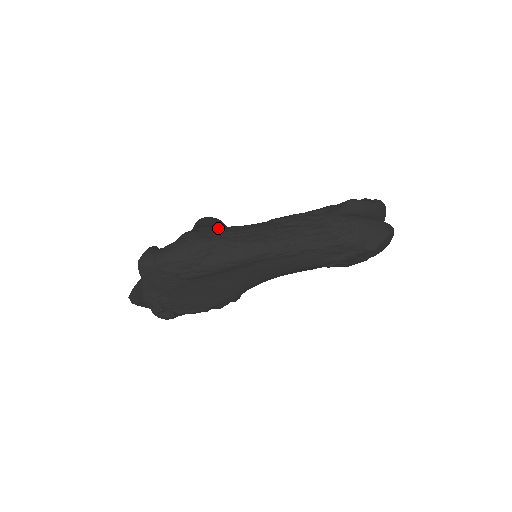
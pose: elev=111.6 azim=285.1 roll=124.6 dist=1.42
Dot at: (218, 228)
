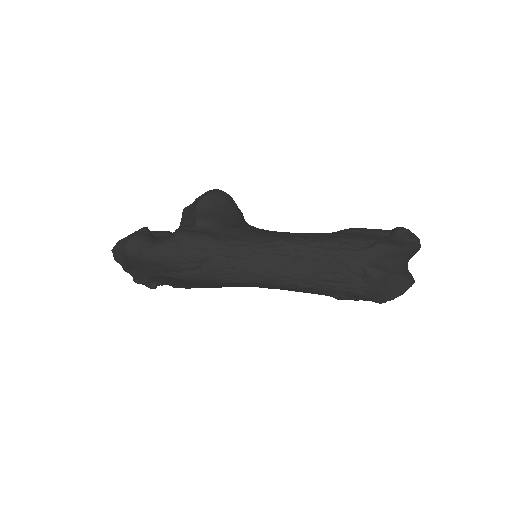
Dot at: (220, 226)
